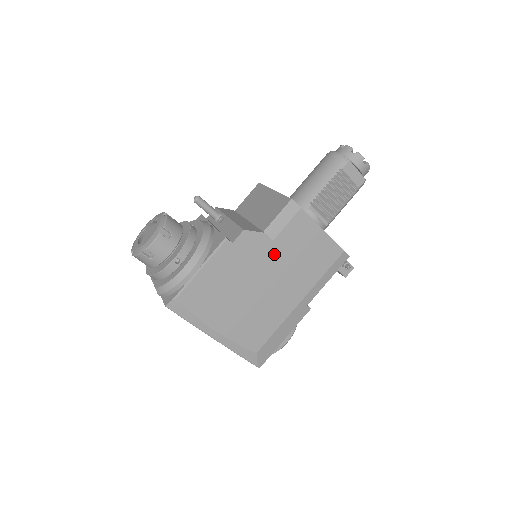
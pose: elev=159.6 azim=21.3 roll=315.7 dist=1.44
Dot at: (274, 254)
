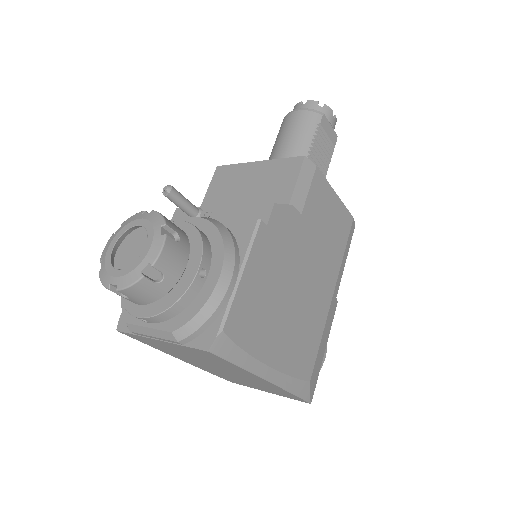
Dot at: (304, 234)
